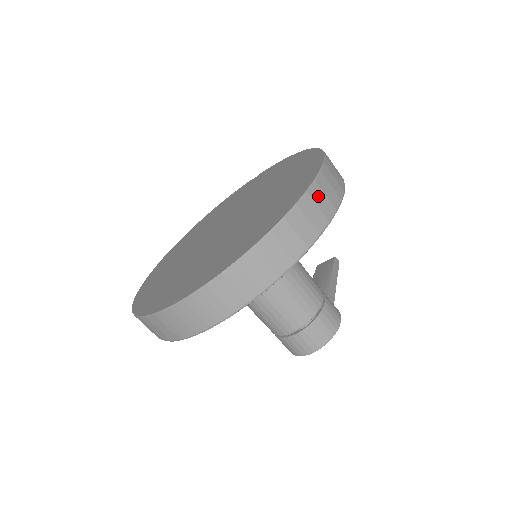
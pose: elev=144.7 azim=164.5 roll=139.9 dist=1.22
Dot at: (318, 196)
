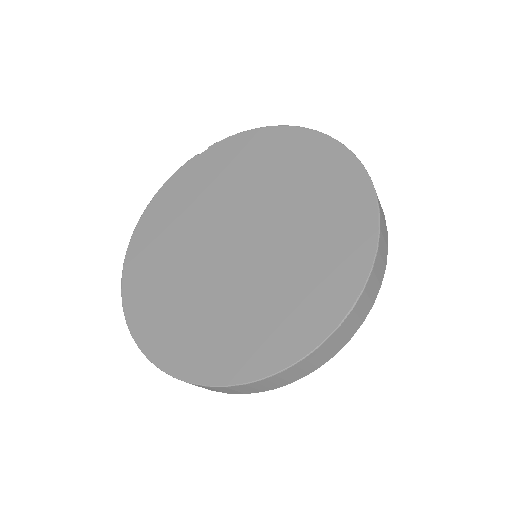
Dot at: (381, 210)
